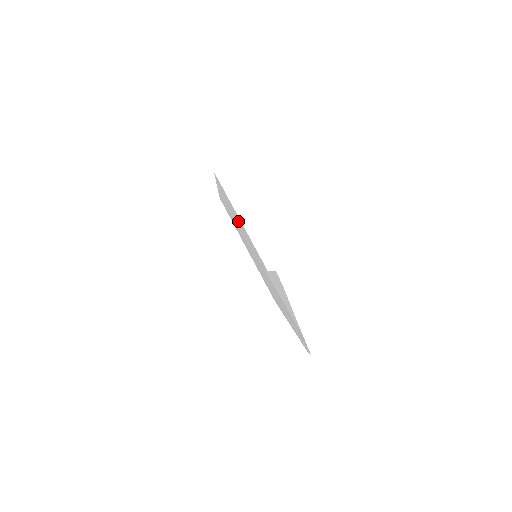
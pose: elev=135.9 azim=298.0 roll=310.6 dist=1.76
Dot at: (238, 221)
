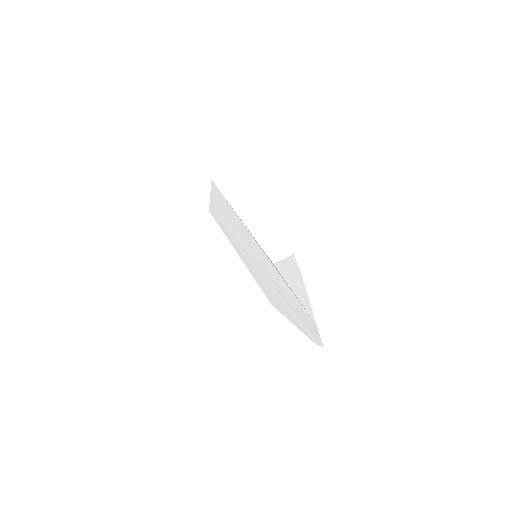
Dot at: (236, 224)
